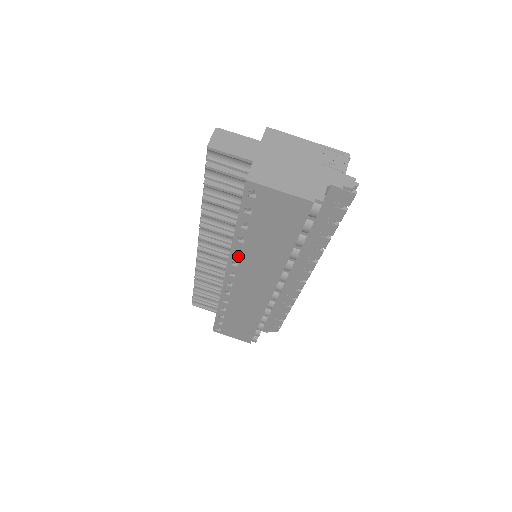
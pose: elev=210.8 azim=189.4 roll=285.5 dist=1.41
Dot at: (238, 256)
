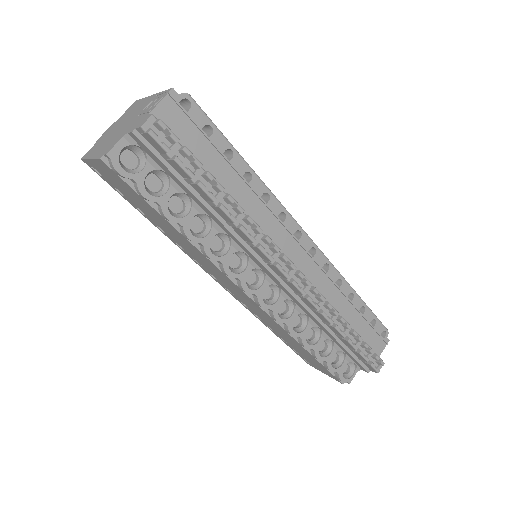
Dot at: (186, 251)
